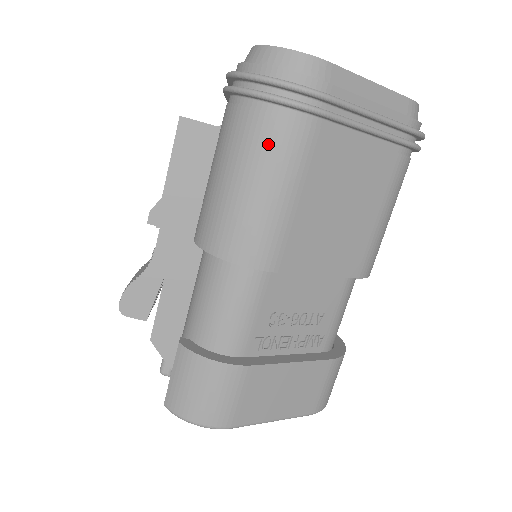
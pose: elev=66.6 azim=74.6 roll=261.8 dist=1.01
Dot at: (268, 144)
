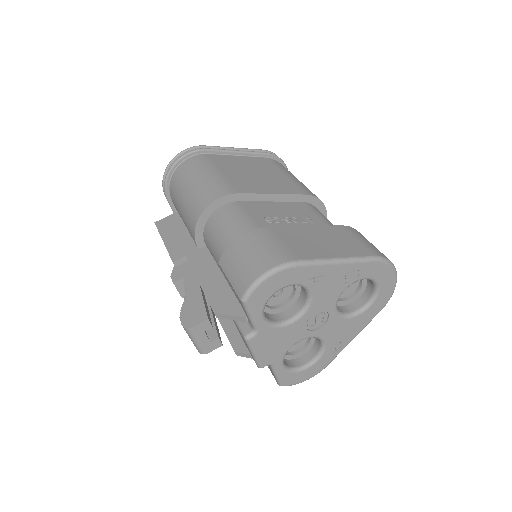
Dot at: (189, 169)
